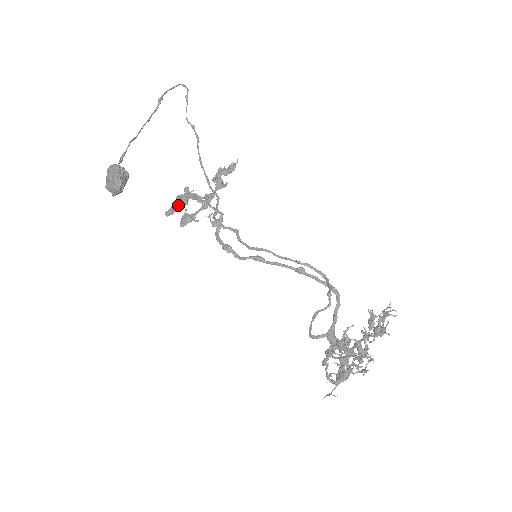
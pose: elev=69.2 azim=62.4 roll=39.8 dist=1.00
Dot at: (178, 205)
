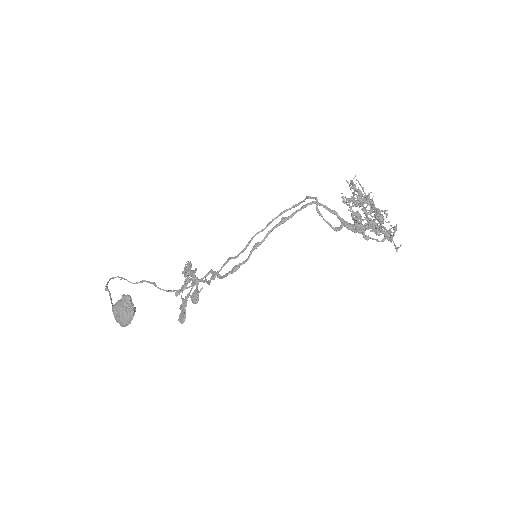
Dot at: (183, 310)
